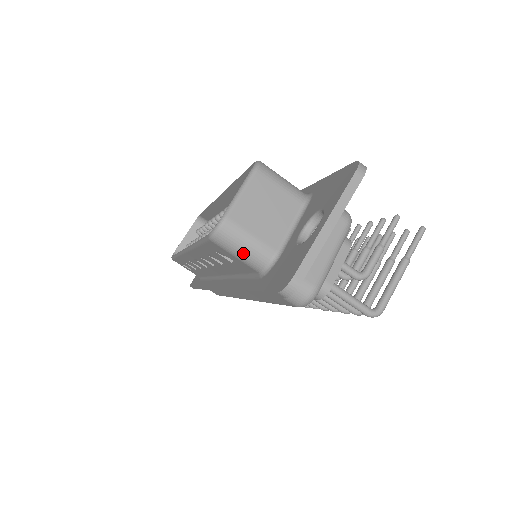
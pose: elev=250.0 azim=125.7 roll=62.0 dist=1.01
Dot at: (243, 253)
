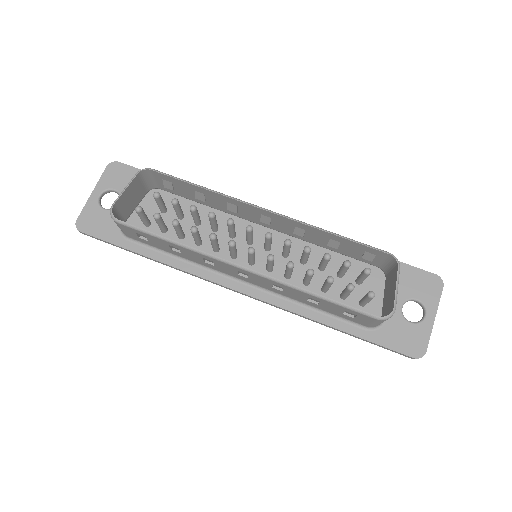
Dot at: occluded
